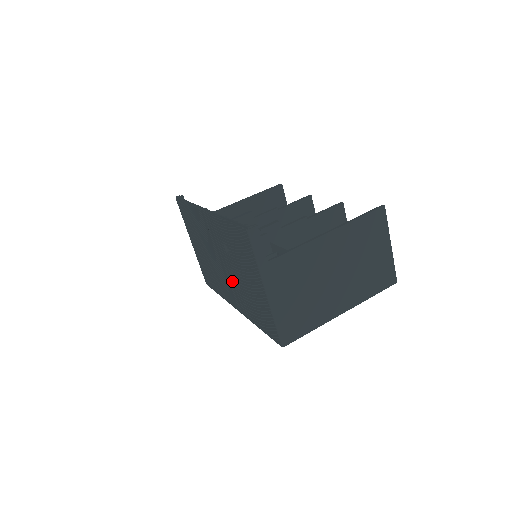
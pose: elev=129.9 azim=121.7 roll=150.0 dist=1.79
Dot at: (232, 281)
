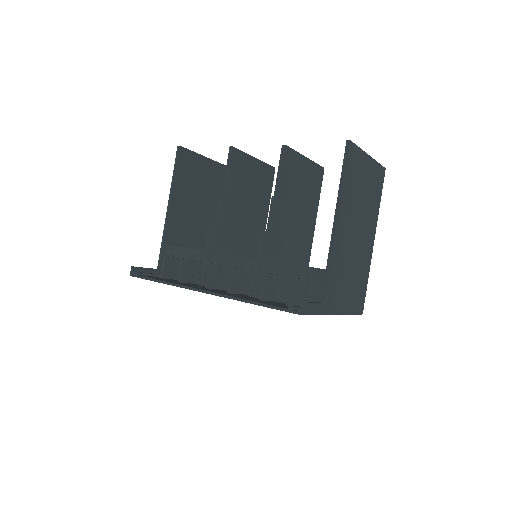
Dot at: occluded
